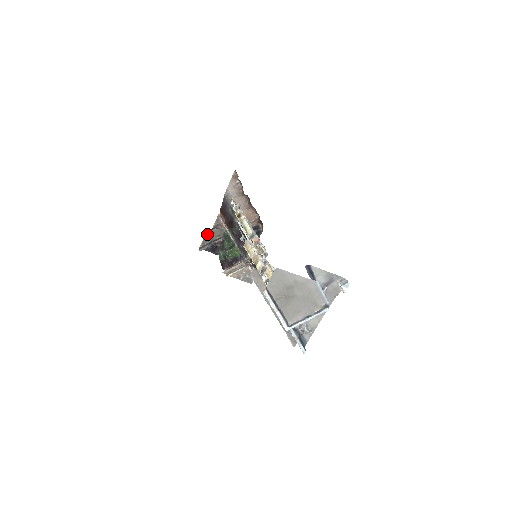
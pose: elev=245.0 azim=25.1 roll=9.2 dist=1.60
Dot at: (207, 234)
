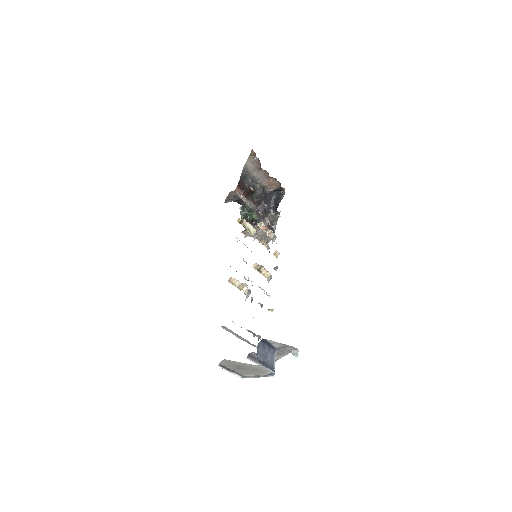
Dot at: (231, 192)
